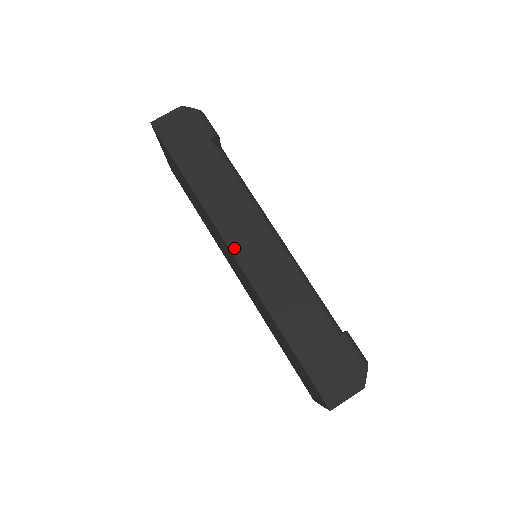
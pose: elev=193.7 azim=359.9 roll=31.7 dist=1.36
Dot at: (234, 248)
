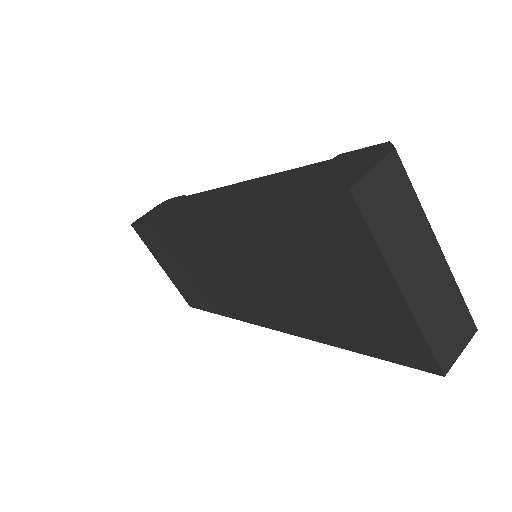
Dot at: (195, 211)
